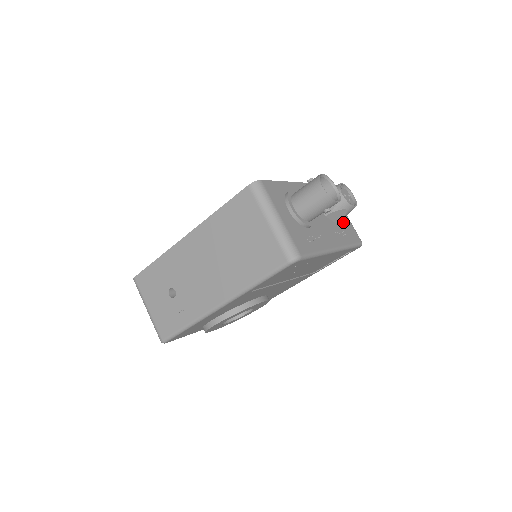
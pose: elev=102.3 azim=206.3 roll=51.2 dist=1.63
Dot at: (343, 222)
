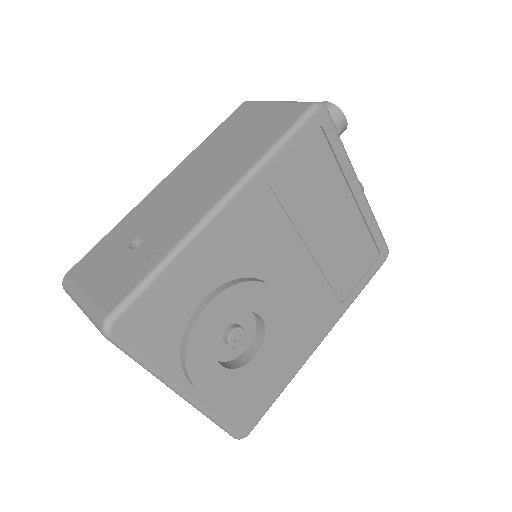
Dot at: occluded
